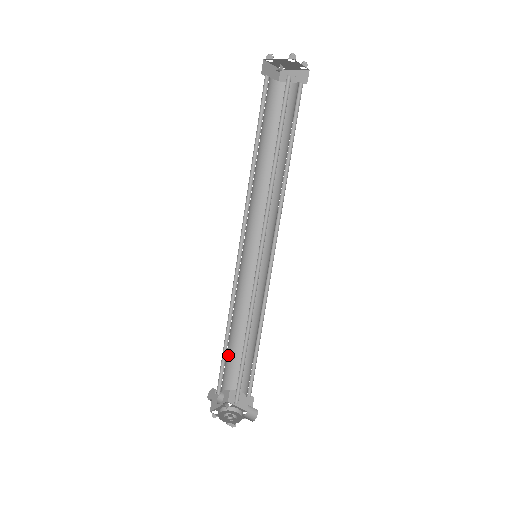
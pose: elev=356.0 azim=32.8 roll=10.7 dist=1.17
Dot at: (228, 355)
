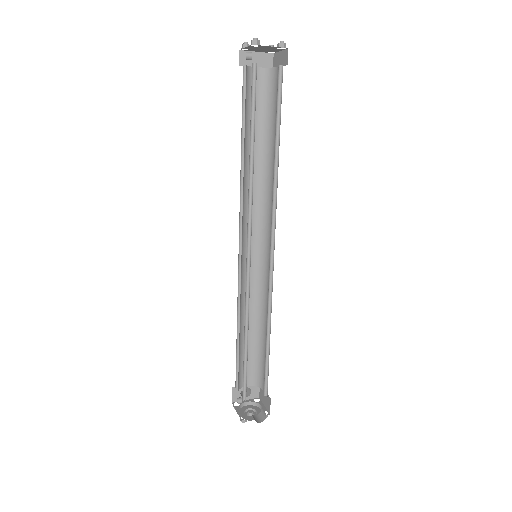
Dot at: occluded
